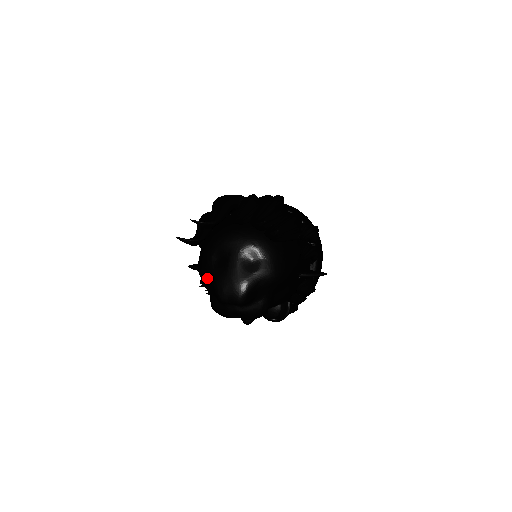
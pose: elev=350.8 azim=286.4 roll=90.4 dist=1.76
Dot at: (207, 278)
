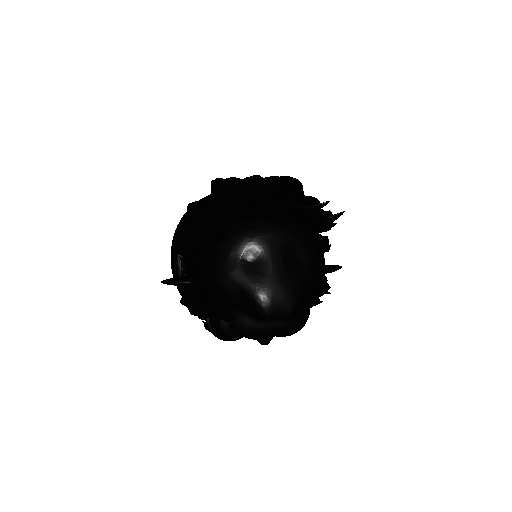
Dot at: (237, 289)
